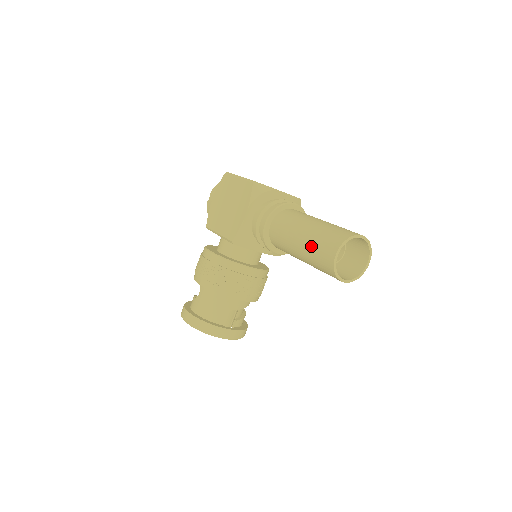
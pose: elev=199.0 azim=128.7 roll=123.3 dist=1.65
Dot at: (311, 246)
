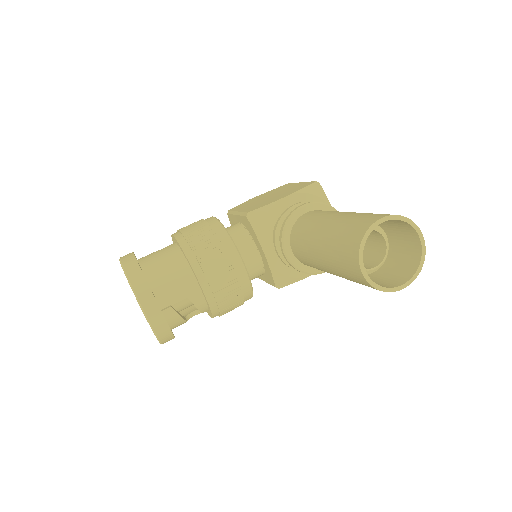
Dot at: (348, 218)
